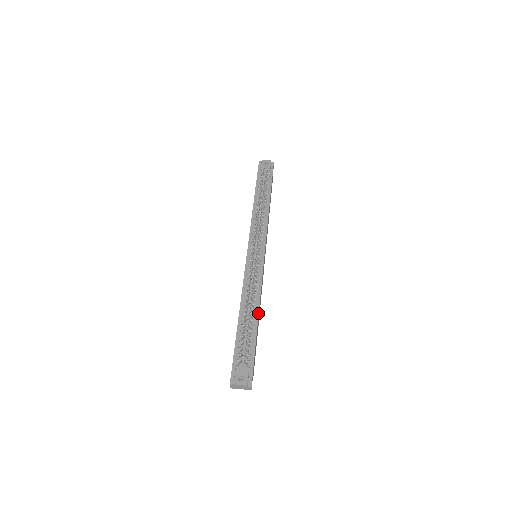
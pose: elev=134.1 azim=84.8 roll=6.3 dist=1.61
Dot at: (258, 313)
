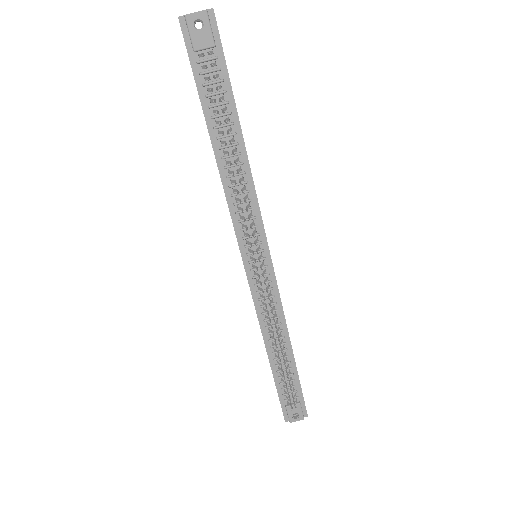
Dot at: (290, 345)
